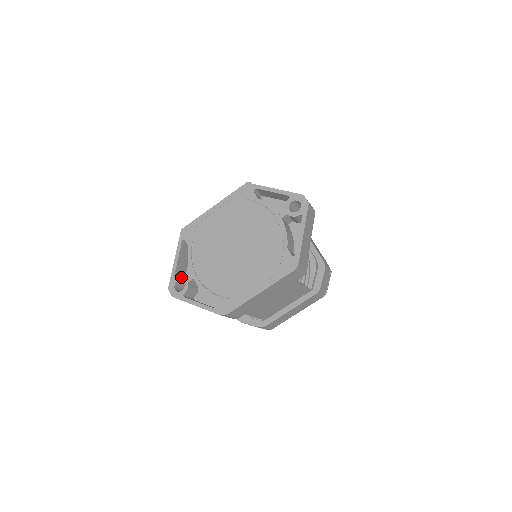
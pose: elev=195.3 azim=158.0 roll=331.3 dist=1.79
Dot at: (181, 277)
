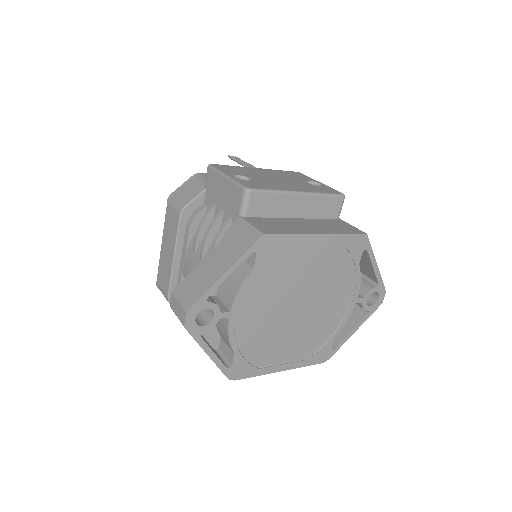
Dot at: (216, 306)
